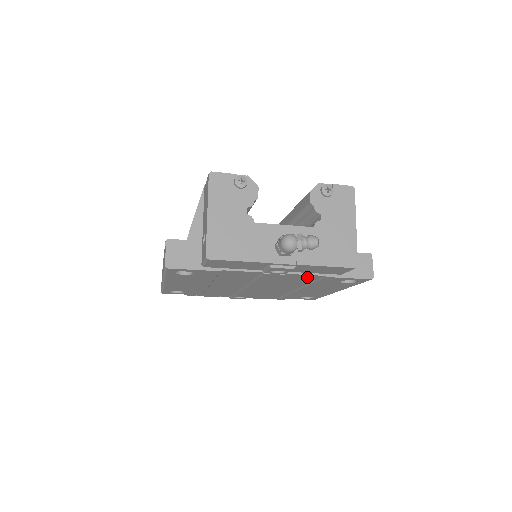
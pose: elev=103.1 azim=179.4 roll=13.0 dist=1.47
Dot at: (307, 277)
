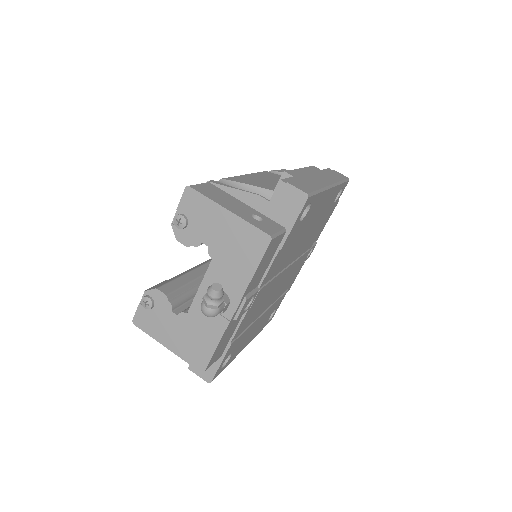
Dot at: (277, 260)
